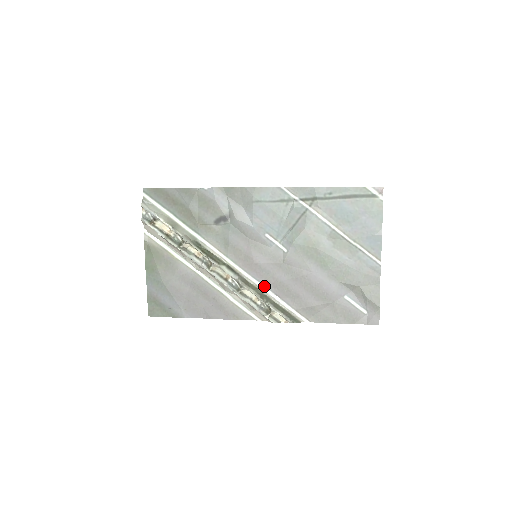
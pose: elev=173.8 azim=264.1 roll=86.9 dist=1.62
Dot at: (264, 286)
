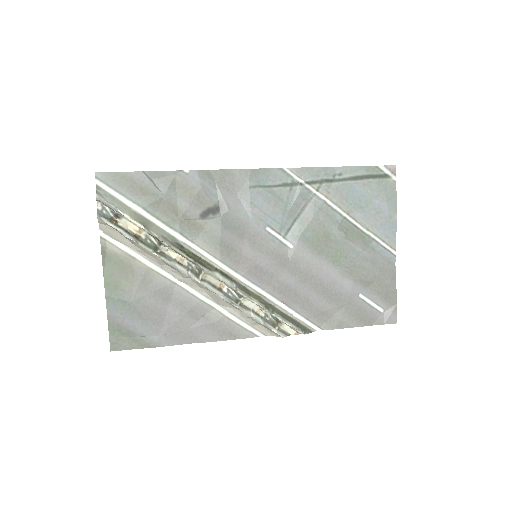
Dot at: (267, 293)
